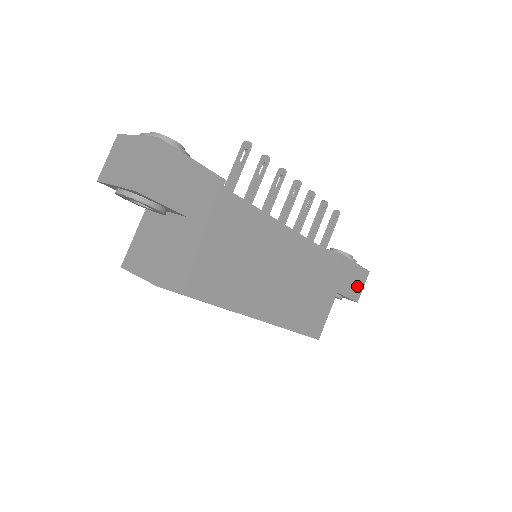
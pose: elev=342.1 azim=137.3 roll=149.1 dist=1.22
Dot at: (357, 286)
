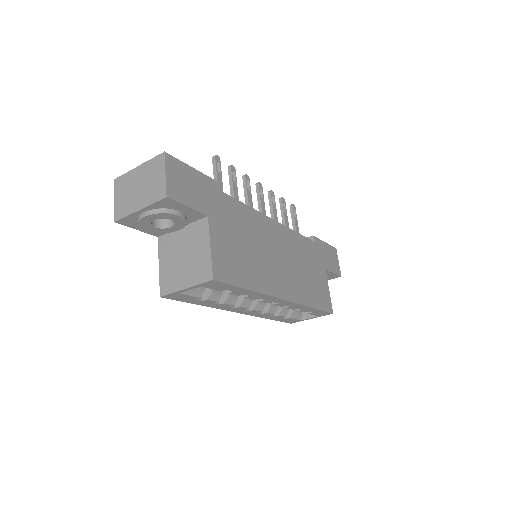
Dot at: (335, 262)
